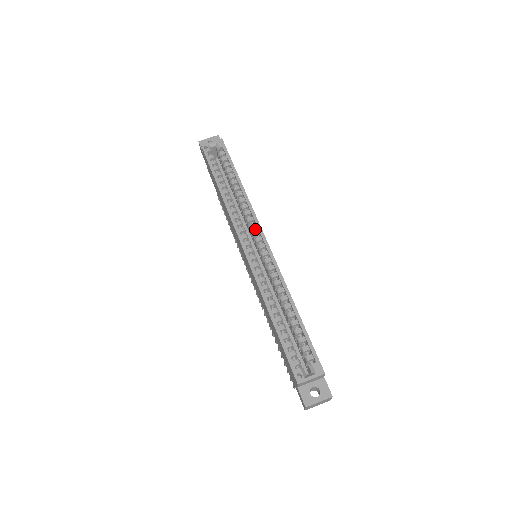
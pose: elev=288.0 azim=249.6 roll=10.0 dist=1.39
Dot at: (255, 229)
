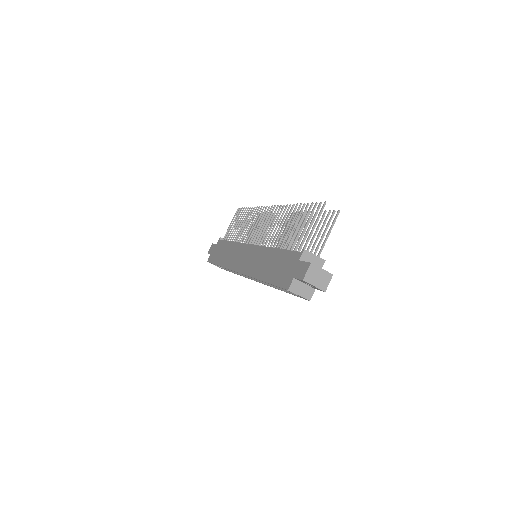
Dot at: occluded
